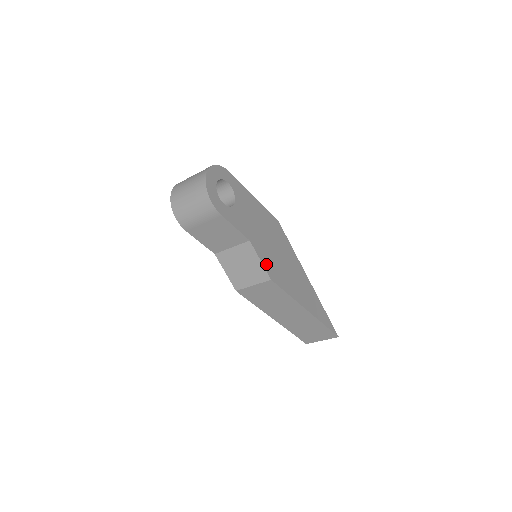
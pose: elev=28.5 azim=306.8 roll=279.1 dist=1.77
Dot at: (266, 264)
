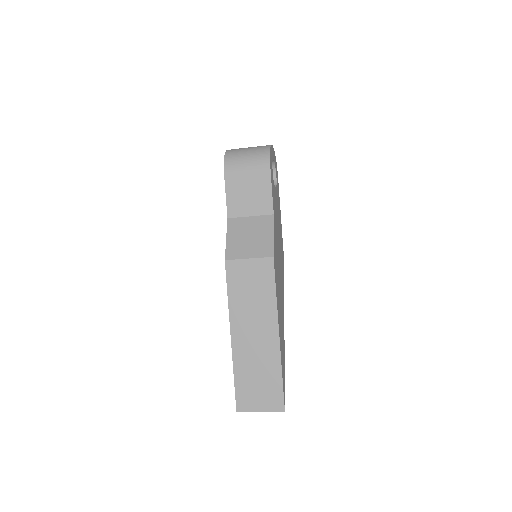
Dot at: (274, 245)
